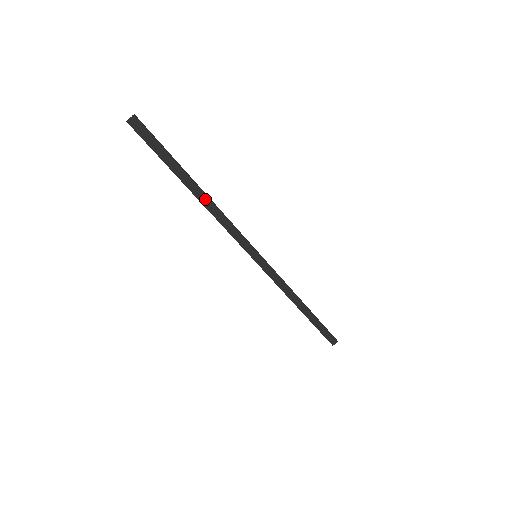
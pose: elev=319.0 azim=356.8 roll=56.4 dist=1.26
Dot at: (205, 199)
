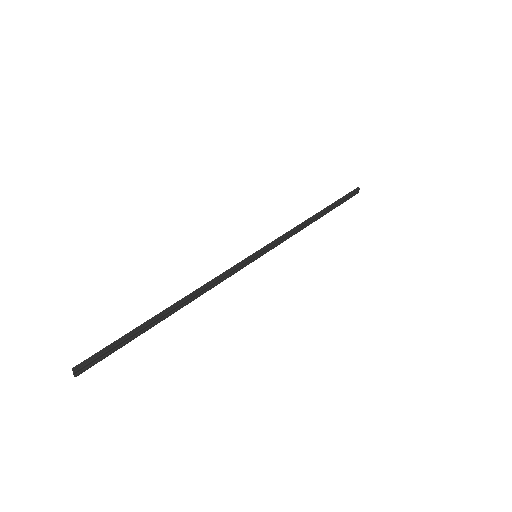
Dot at: (185, 302)
